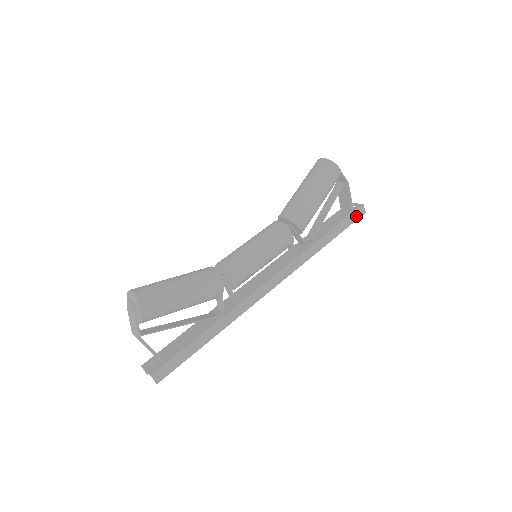
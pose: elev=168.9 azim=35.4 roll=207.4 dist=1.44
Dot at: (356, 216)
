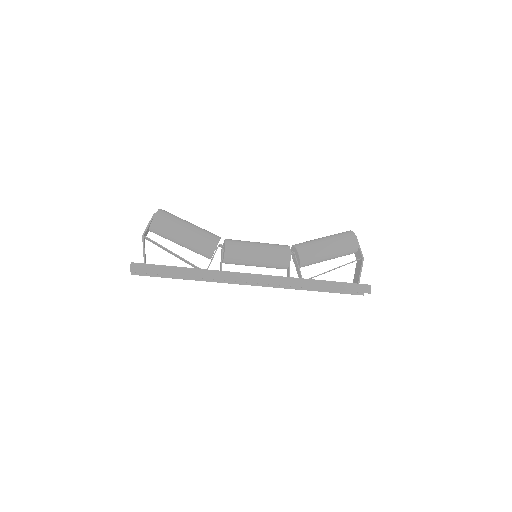
Dot at: (359, 289)
